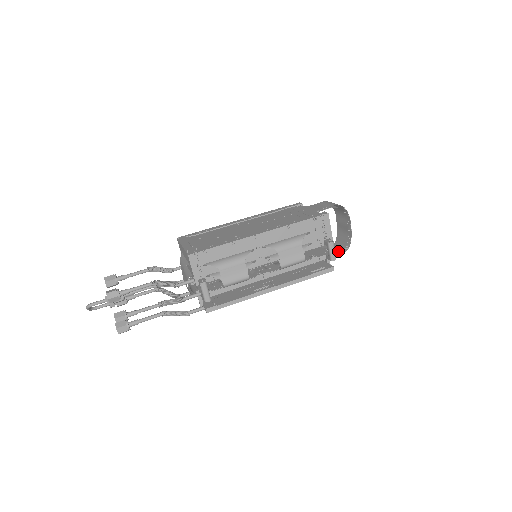
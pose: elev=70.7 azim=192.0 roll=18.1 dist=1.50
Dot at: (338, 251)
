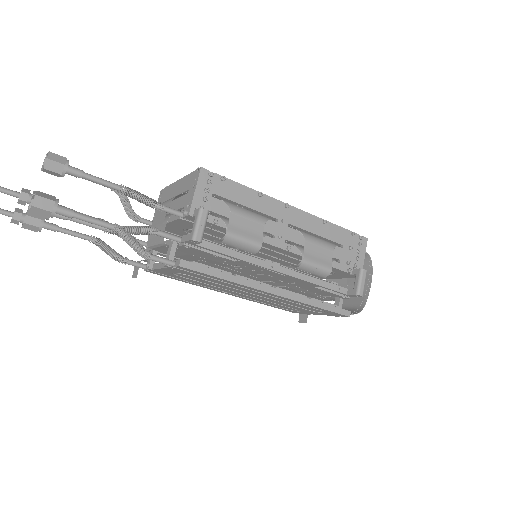
Dot at: occluded
